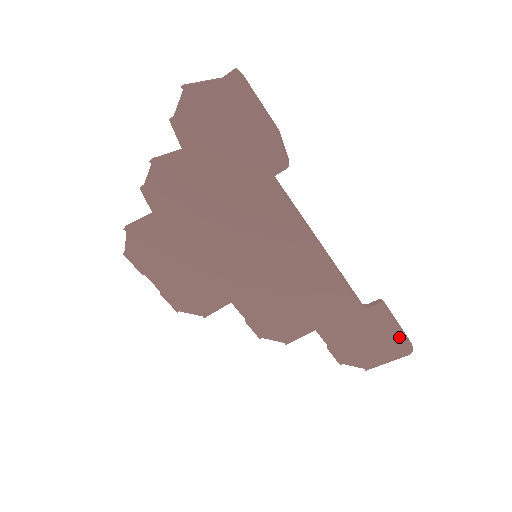
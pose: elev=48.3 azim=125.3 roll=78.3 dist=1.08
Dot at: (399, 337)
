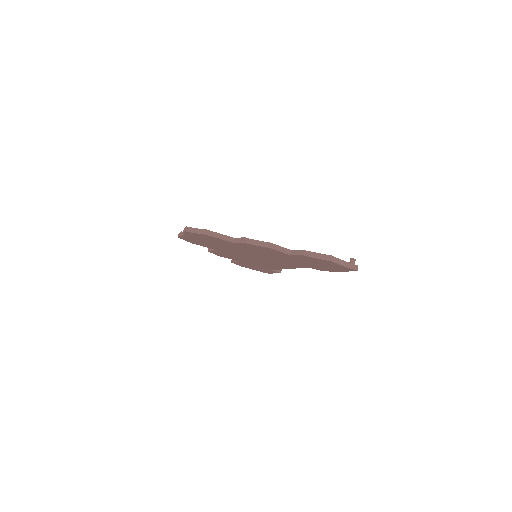
Dot at: occluded
